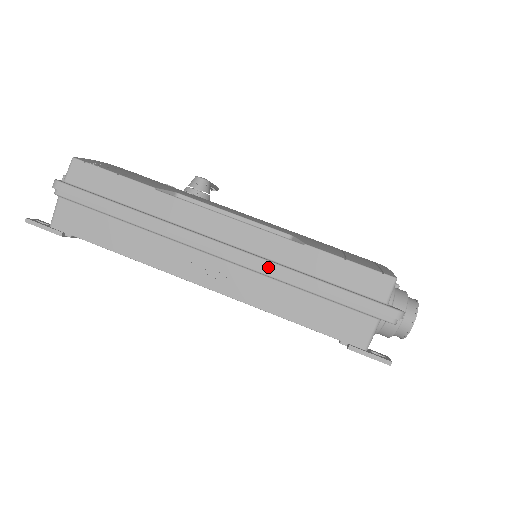
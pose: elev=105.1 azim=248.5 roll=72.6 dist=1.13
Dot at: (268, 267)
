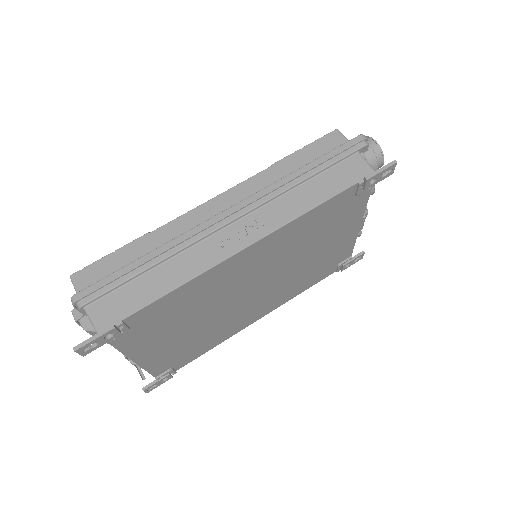
Dot at: (269, 190)
